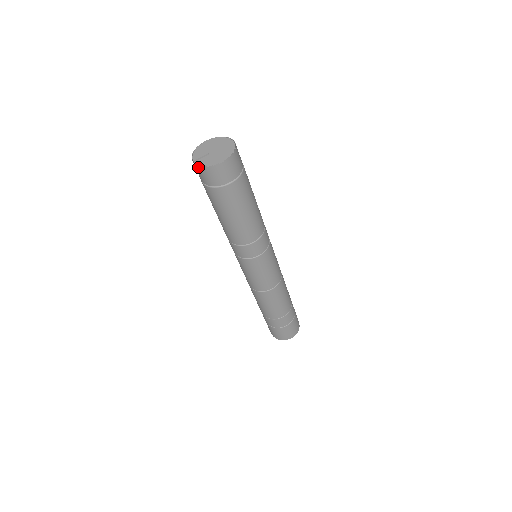
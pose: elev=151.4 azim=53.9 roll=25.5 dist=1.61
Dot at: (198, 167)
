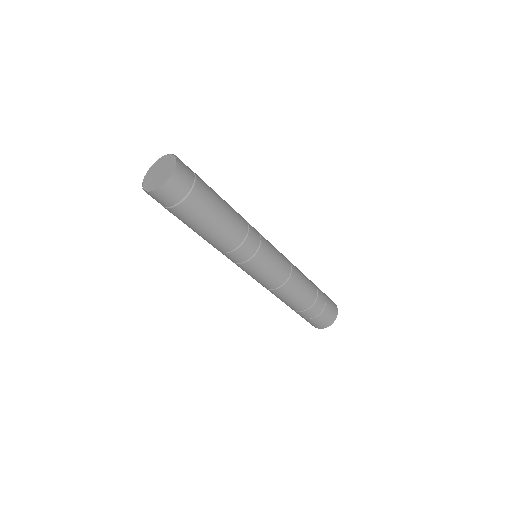
Dot at: (146, 192)
